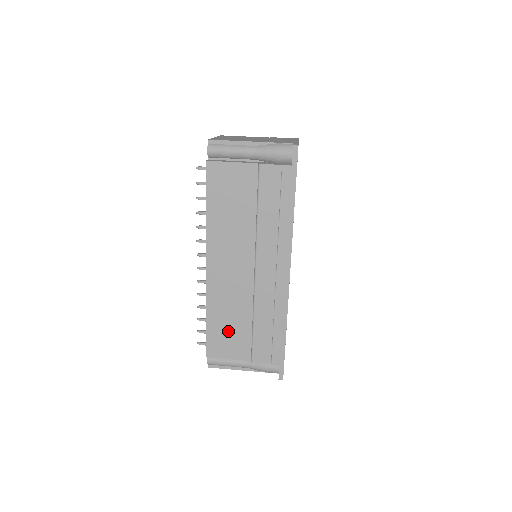
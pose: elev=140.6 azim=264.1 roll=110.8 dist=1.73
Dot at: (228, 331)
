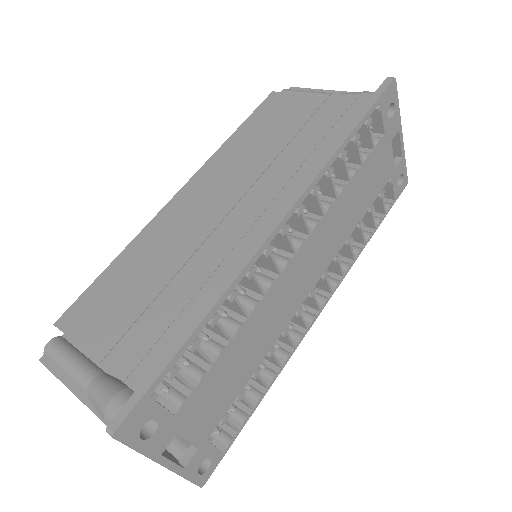
Dot at: (121, 292)
